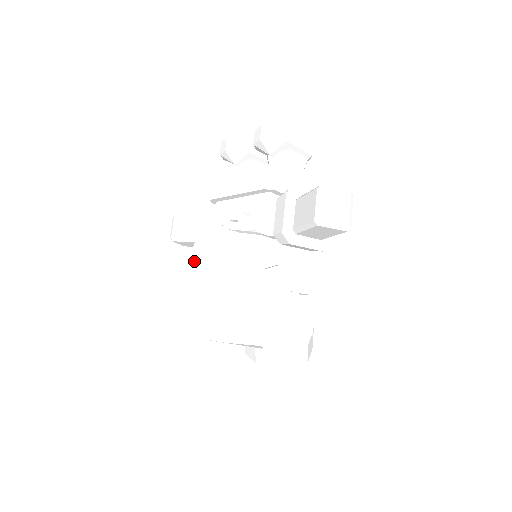
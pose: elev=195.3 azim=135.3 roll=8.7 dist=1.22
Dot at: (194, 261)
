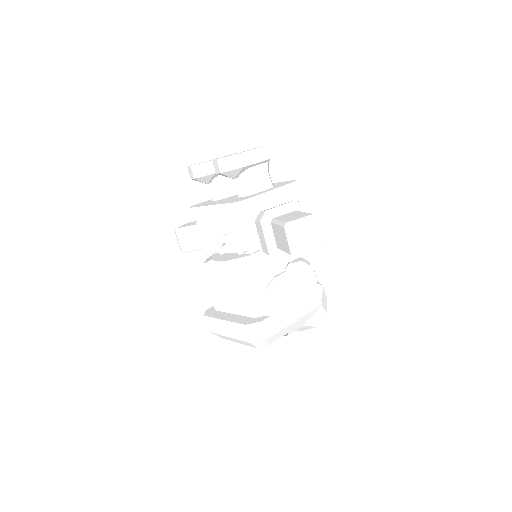
Dot at: (209, 283)
